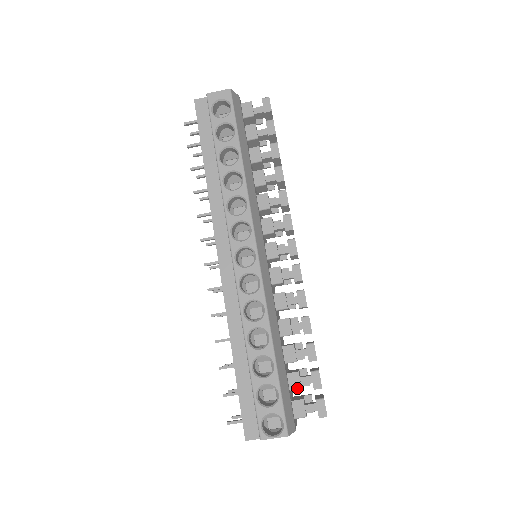
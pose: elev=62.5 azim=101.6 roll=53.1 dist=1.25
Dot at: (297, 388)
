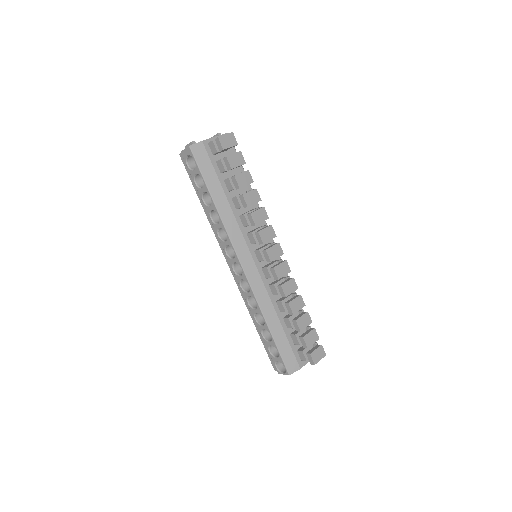
Dot at: (297, 344)
